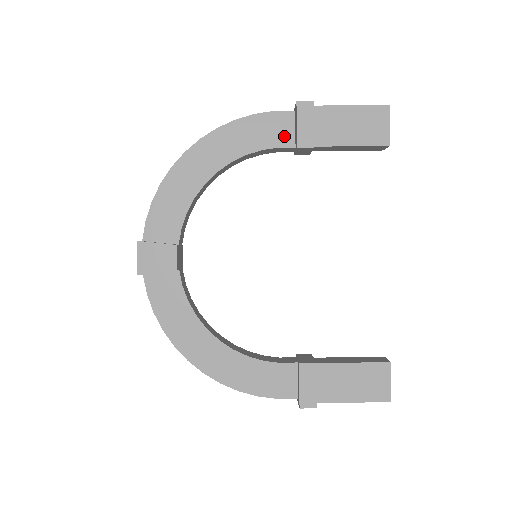
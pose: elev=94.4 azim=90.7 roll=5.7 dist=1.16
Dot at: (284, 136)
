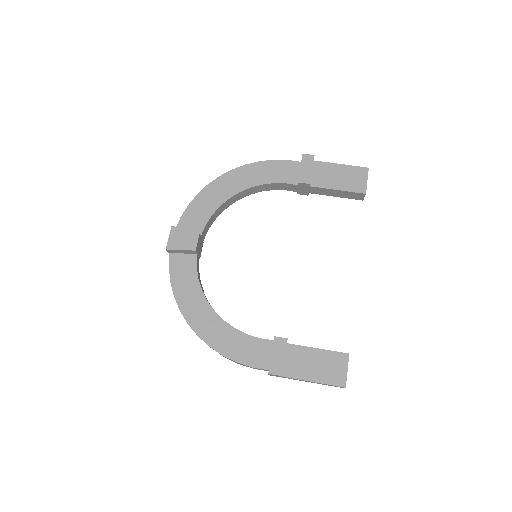
Dot at: (291, 176)
